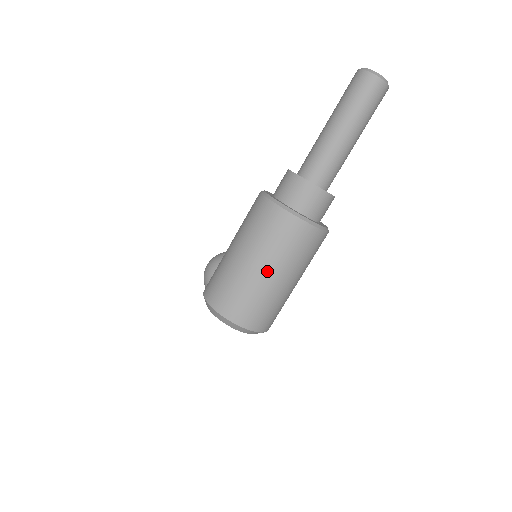
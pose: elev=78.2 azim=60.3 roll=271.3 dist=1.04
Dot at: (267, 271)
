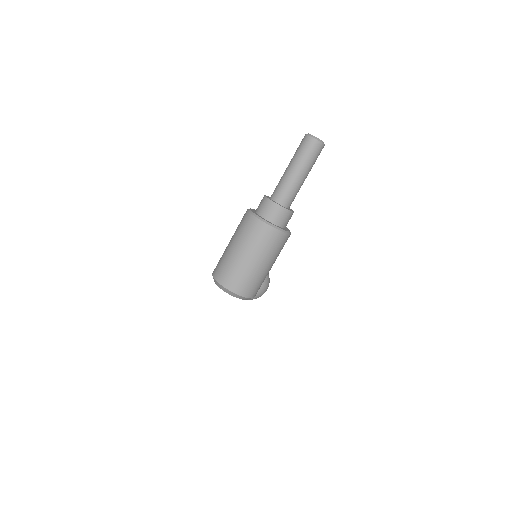
Dot at: (248, 257)
